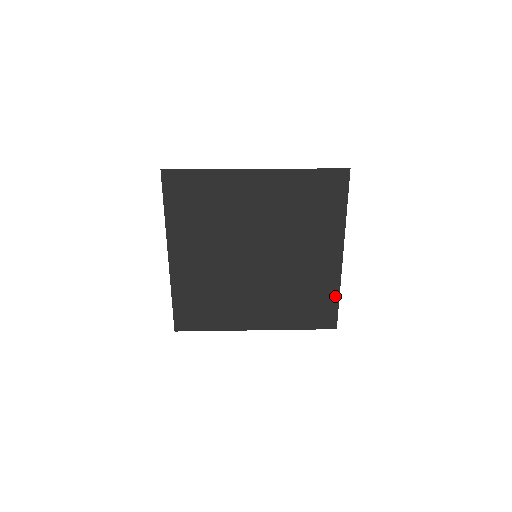
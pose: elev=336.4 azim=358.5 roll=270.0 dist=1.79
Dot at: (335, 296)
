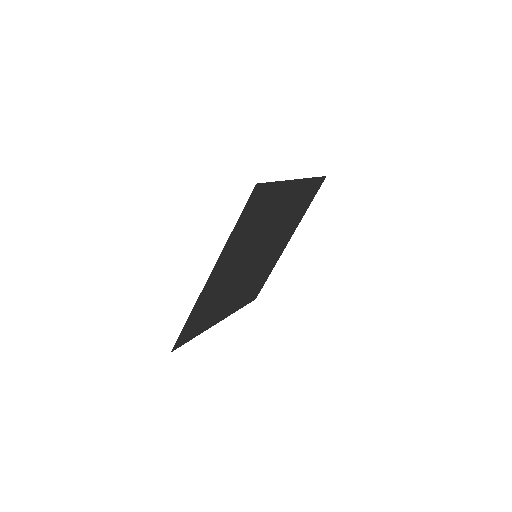
Dot at: (312, 181)
